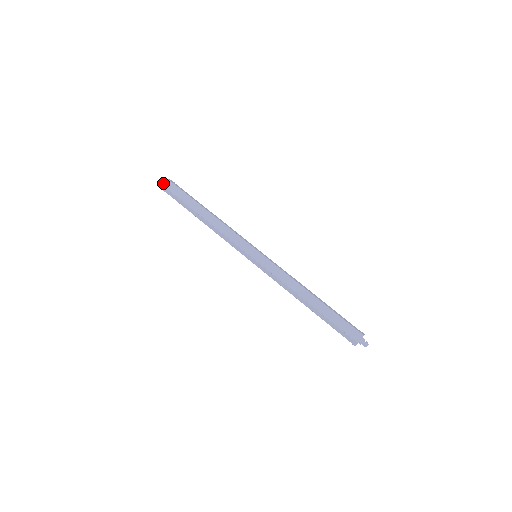
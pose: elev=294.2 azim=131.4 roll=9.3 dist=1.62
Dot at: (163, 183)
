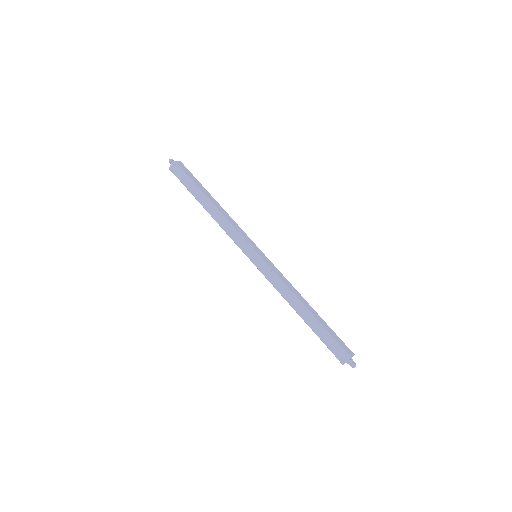
Dot at: occluded
